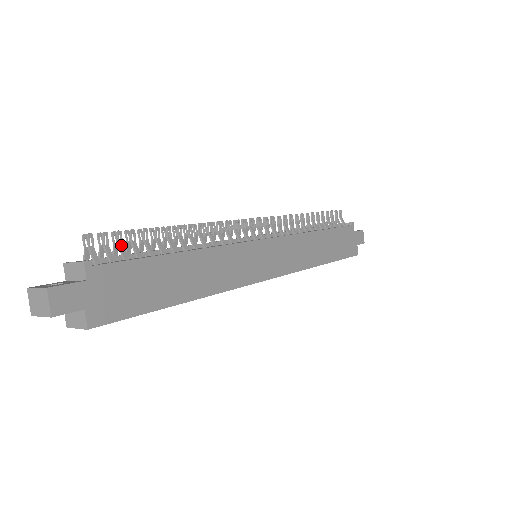
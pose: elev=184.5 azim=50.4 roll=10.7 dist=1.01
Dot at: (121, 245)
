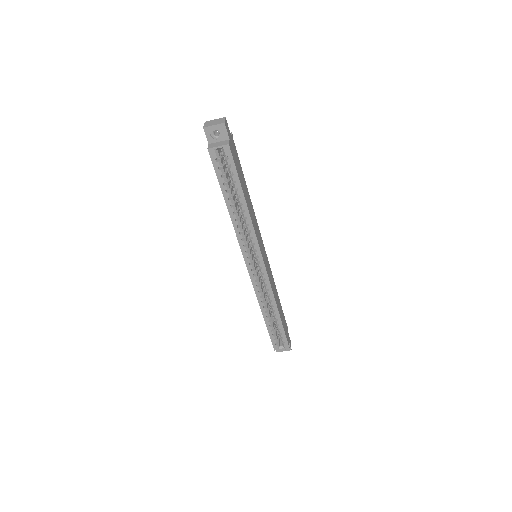
Dot at: occluded
